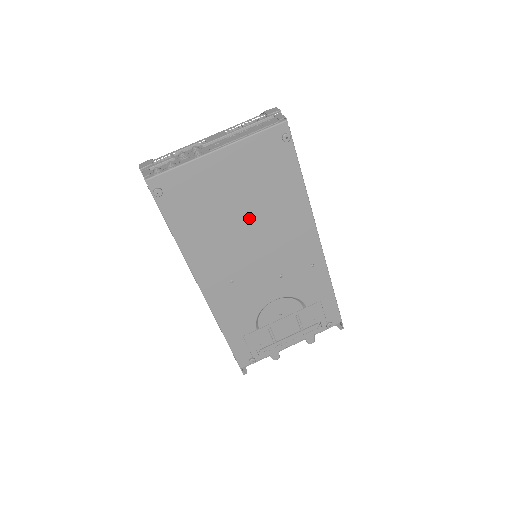
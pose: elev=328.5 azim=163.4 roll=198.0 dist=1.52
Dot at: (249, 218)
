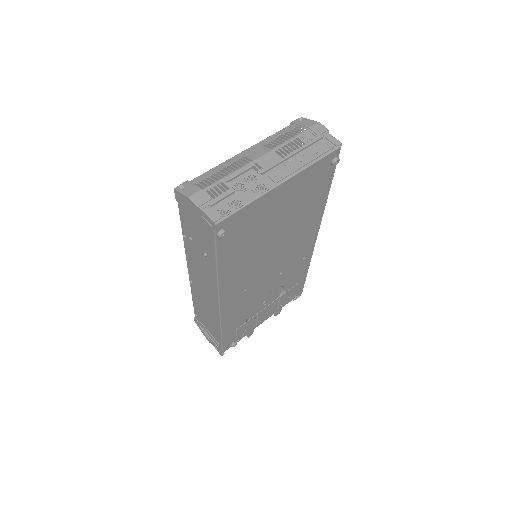
Dot at: (280, 235)
